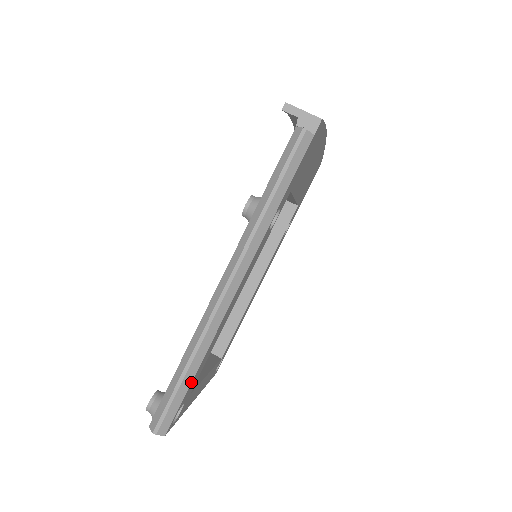
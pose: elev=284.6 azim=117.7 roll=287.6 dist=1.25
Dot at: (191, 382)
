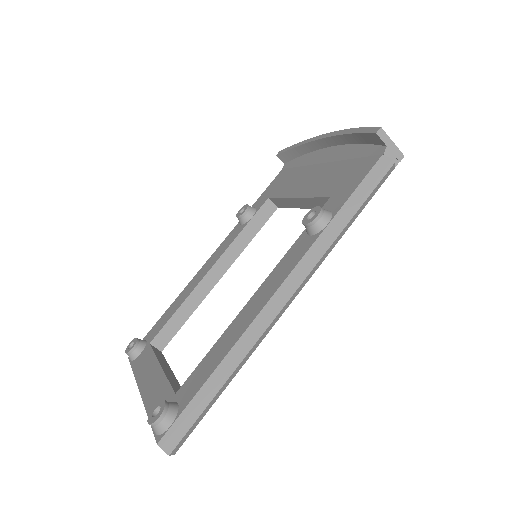
Dot at: (219, 395)
